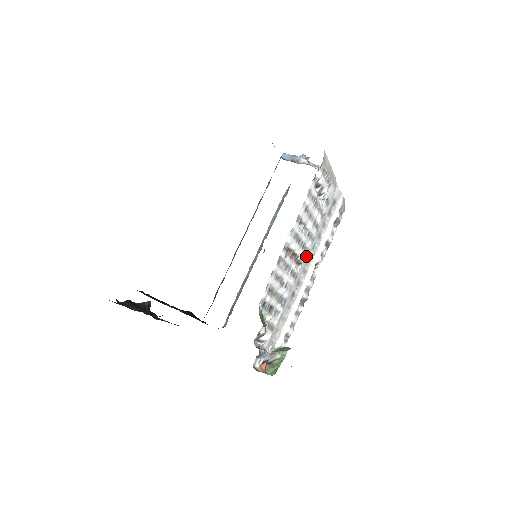
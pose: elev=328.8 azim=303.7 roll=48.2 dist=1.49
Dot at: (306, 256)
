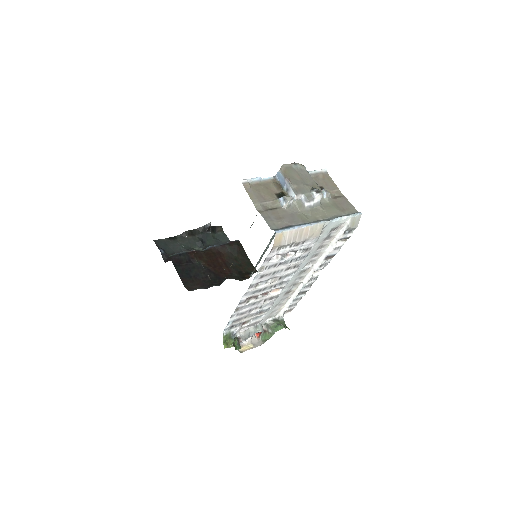
Dot at: (296, 273)
